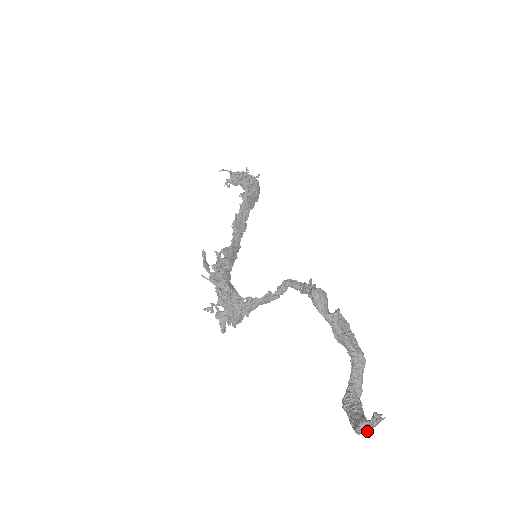
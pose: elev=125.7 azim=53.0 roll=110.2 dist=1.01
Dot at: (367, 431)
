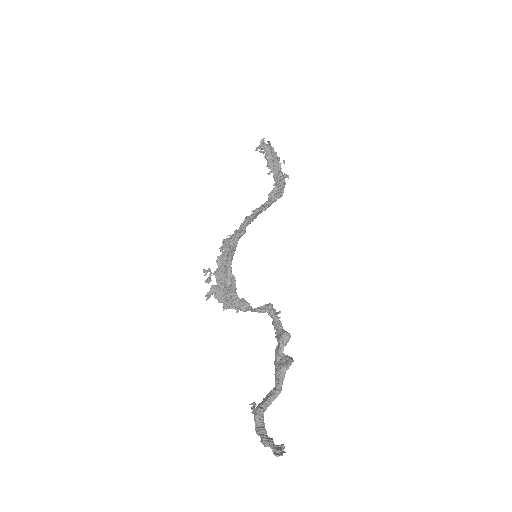
Dot at: (275, 453)
